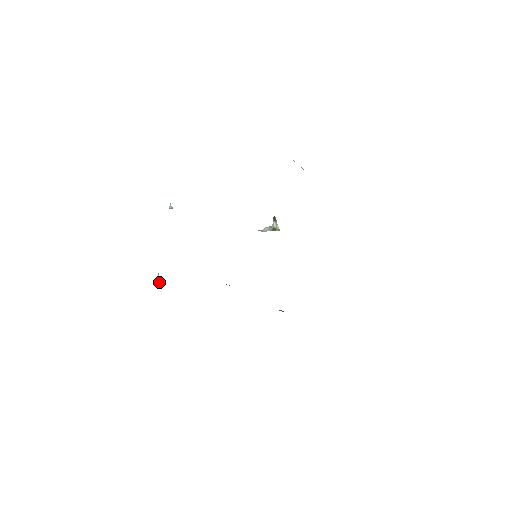
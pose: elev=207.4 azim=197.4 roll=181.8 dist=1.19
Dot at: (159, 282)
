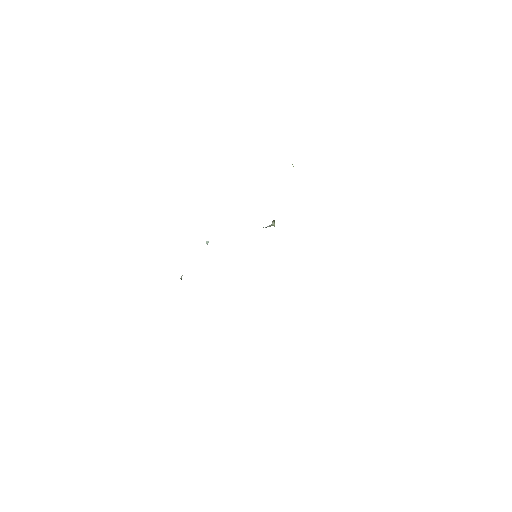
Dot at: (181, 278)
